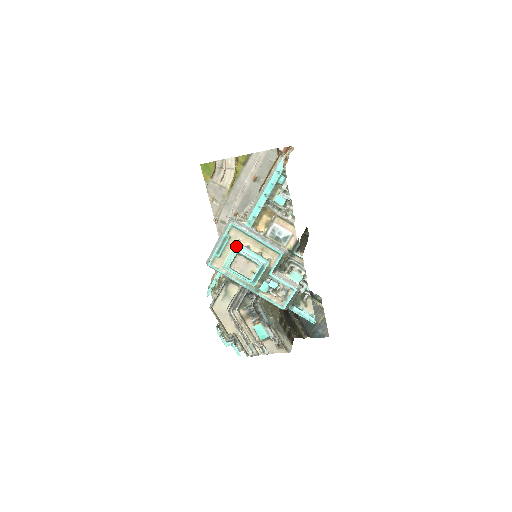
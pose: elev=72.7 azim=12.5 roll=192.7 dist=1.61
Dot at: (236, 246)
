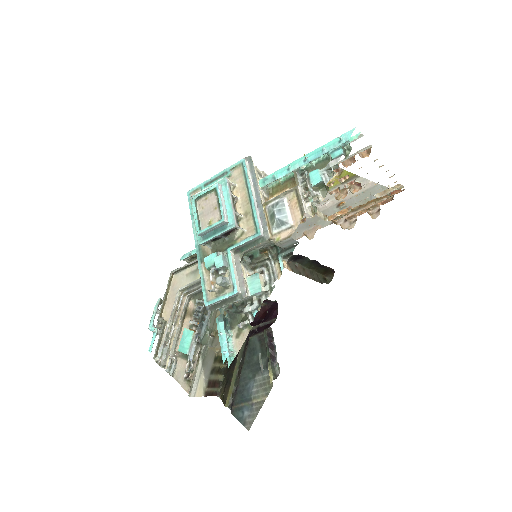
Dot at: (222, 182)
